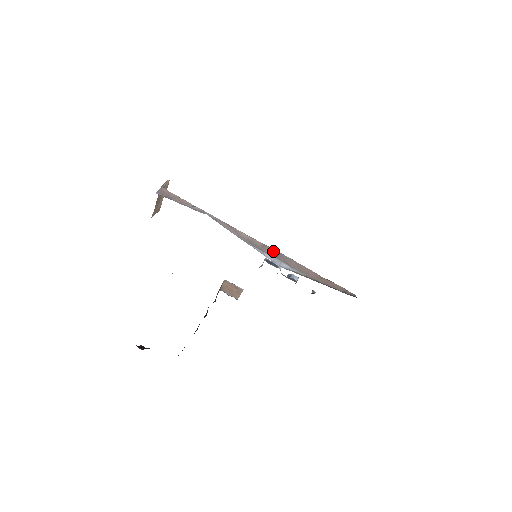
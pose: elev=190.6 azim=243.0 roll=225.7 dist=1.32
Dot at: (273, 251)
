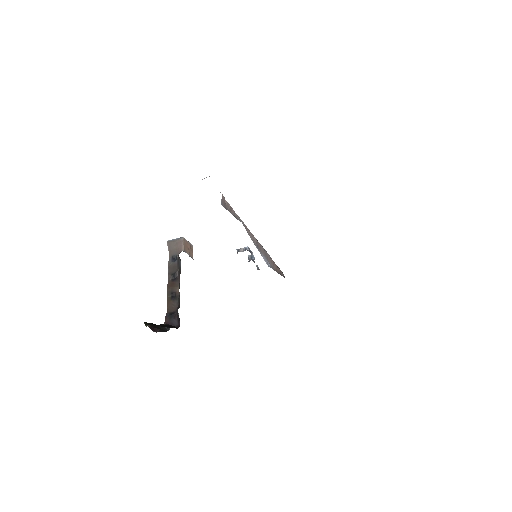
Dot at: (264, 250)
